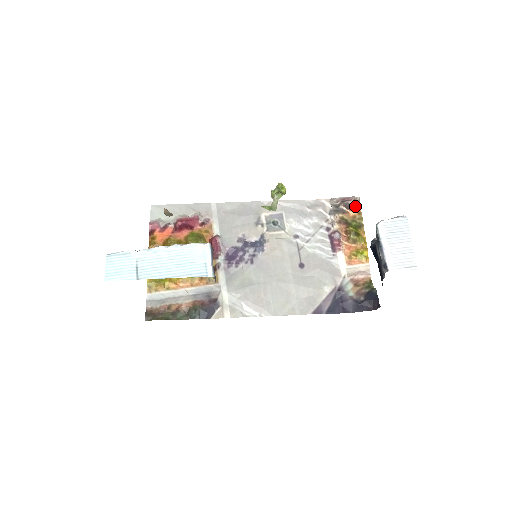
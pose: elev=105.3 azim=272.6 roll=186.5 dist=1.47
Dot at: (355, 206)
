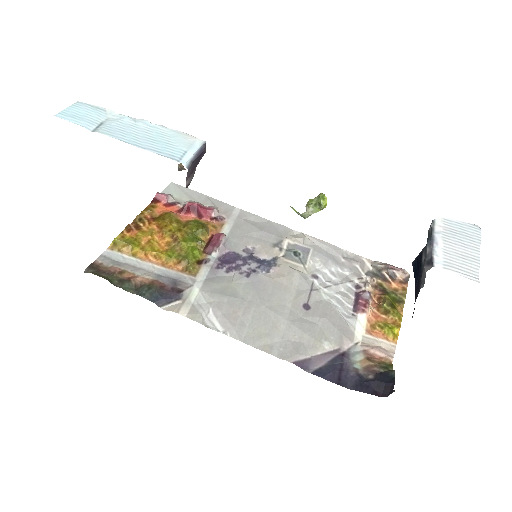
Dot at: (401, 281)
